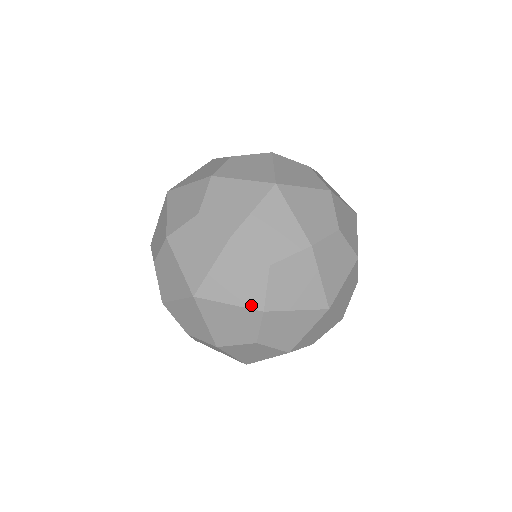
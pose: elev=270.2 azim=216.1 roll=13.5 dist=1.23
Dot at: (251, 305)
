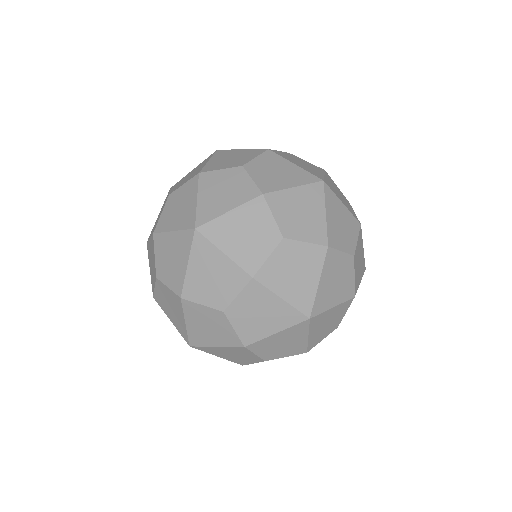
Dot at: (235, 362)
